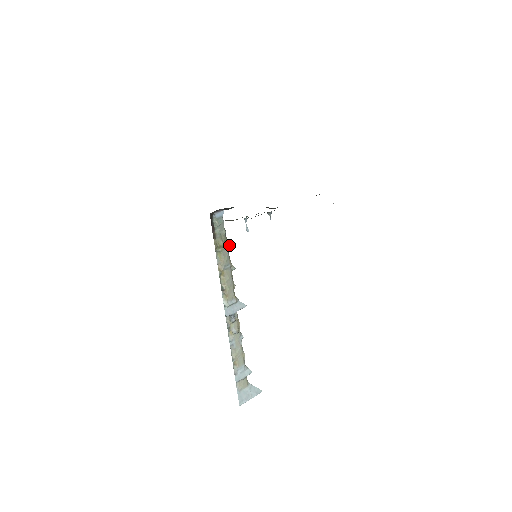
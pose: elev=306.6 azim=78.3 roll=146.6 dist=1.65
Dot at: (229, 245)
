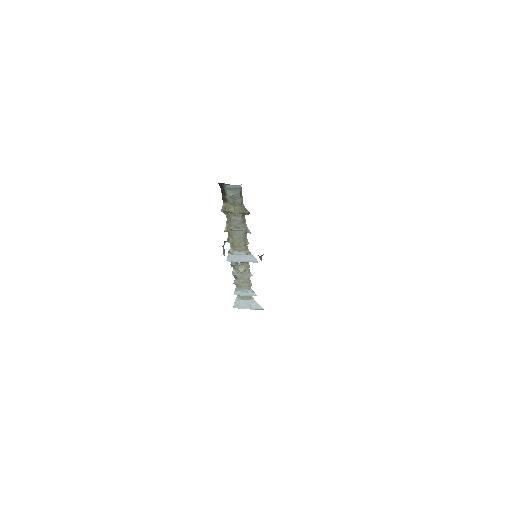
Dot at: (245, 214)
